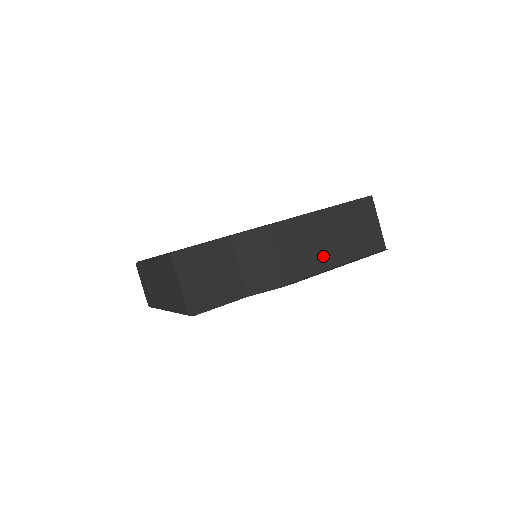
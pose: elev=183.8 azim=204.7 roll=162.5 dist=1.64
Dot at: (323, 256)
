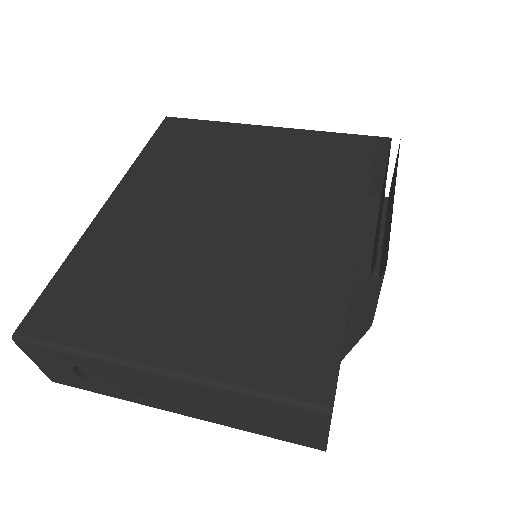
Dot at: occluded
